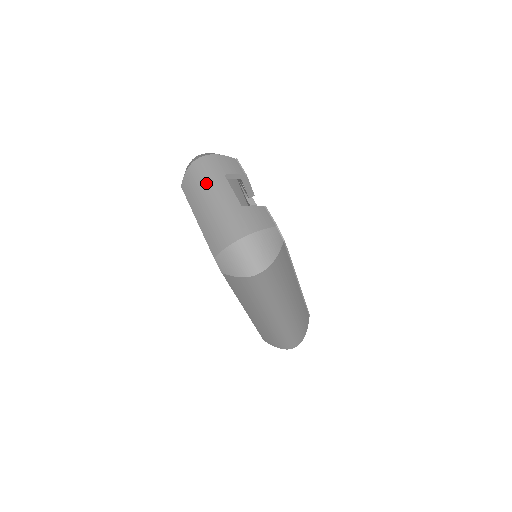
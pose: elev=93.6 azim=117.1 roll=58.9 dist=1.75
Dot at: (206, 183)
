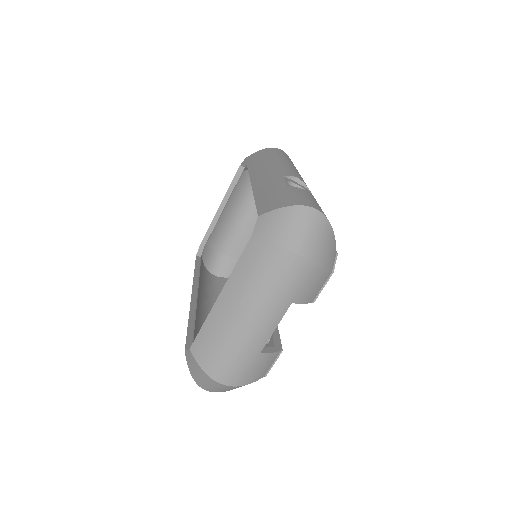
Dot at: (266, 297)
